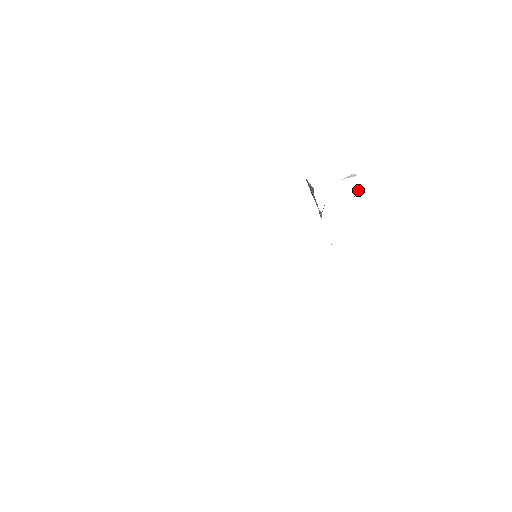
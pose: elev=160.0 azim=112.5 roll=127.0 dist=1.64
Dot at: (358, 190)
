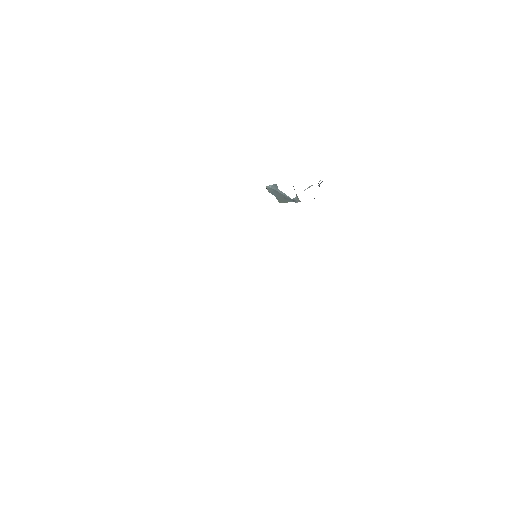
Dot at: (319, 184)
